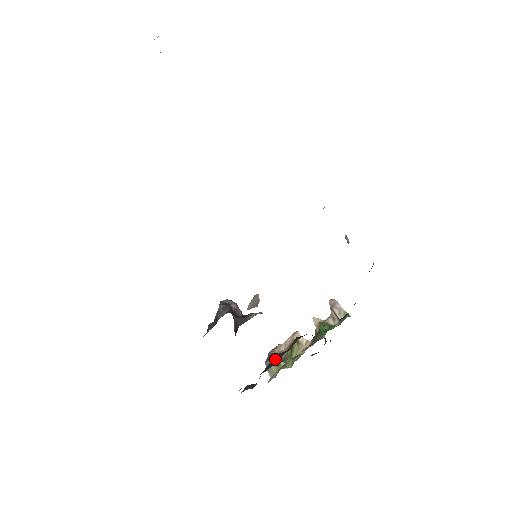
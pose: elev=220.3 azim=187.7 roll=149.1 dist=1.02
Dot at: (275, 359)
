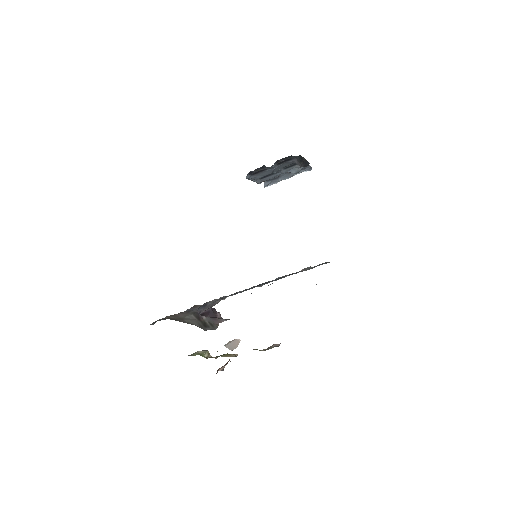
Dot at: occluded
